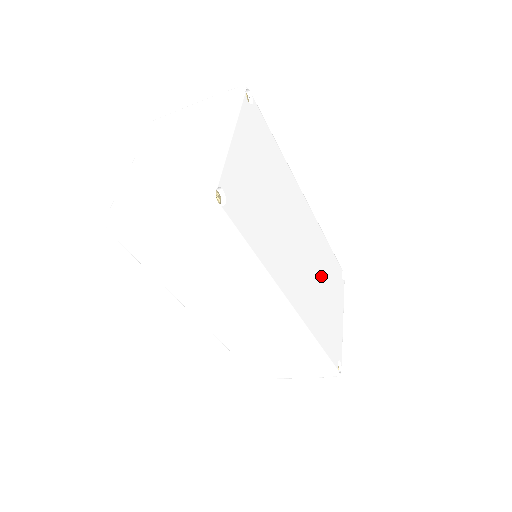
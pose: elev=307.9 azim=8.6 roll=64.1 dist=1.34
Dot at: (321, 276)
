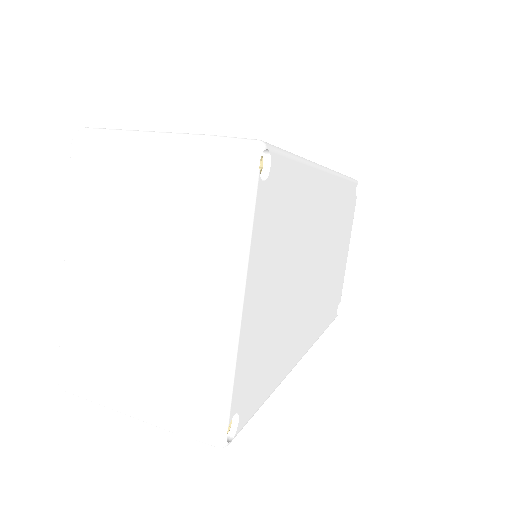
Dot at: (334, 248)
